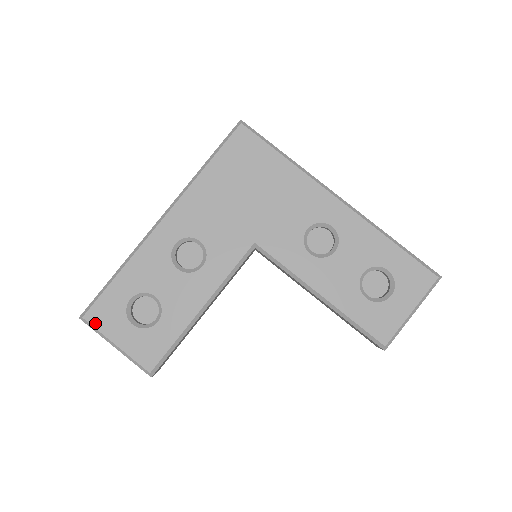
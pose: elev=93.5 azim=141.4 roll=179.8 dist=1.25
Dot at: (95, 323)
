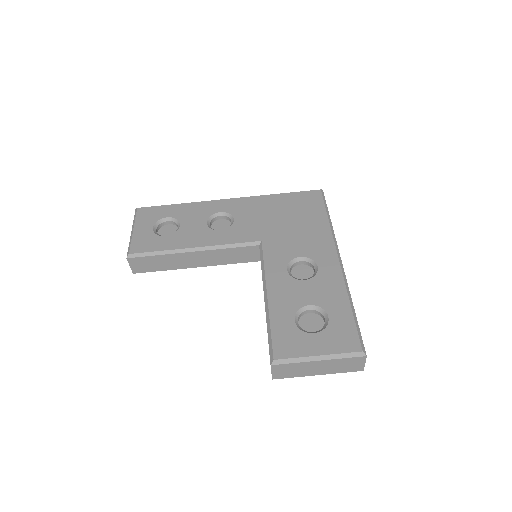
Dot at: (139, 214)
